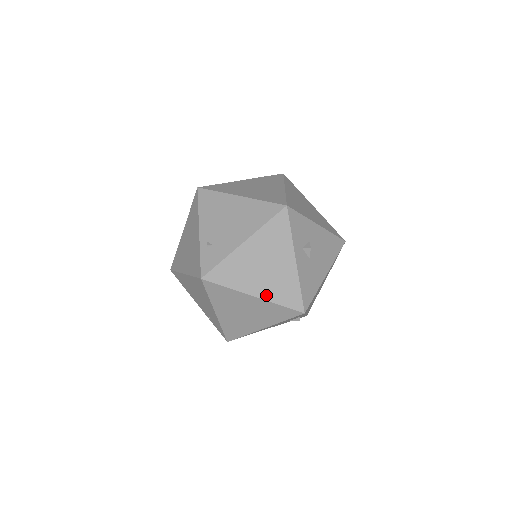
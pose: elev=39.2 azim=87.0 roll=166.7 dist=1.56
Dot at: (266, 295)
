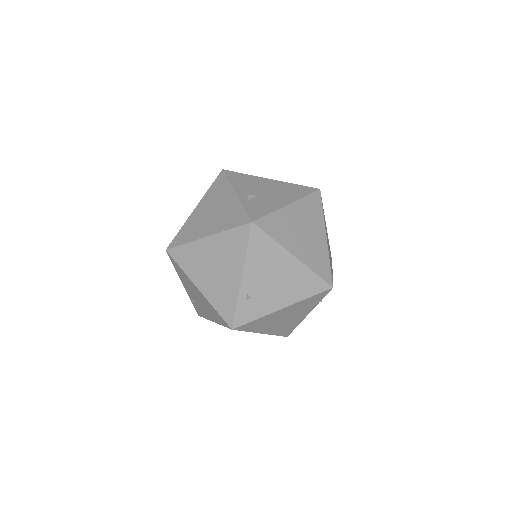
Dot at: (271, 332)
